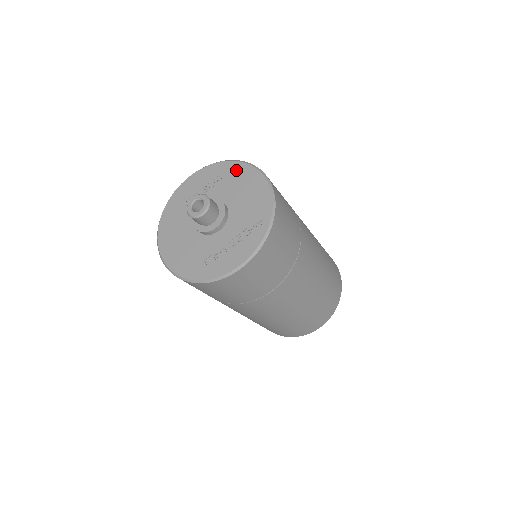
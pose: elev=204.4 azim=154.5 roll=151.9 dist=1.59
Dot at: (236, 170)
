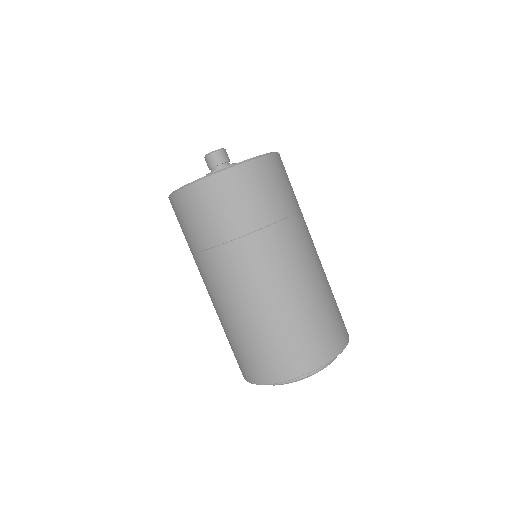
Dot at: occluded
